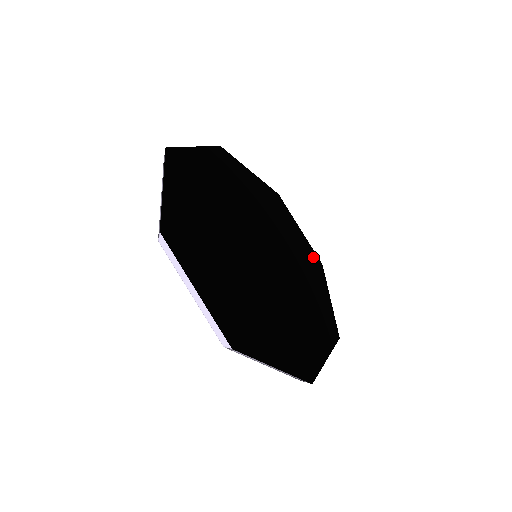
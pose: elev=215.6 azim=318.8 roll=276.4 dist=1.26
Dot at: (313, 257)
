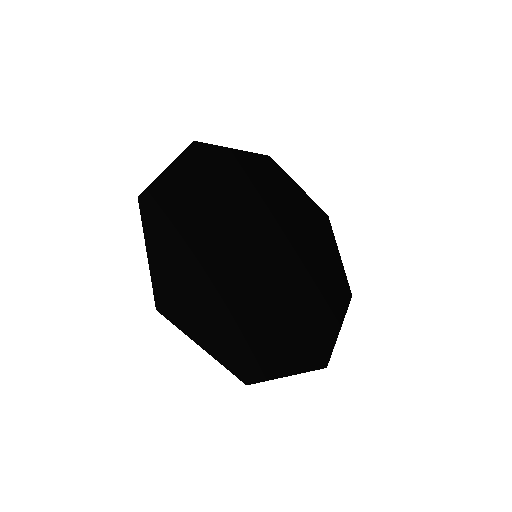
Dot at: (317, 214)
